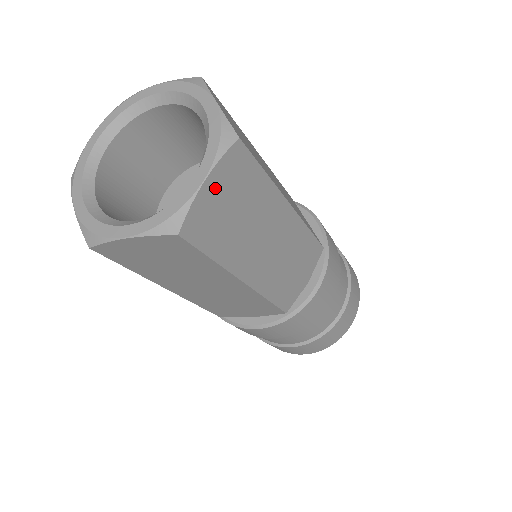
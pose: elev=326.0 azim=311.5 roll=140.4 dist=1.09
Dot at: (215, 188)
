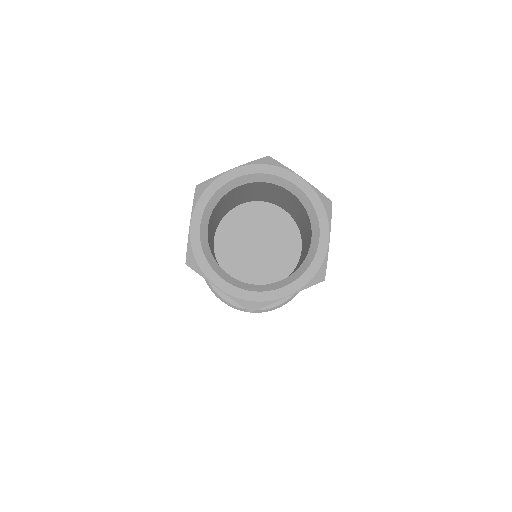
Dot at: occluded
